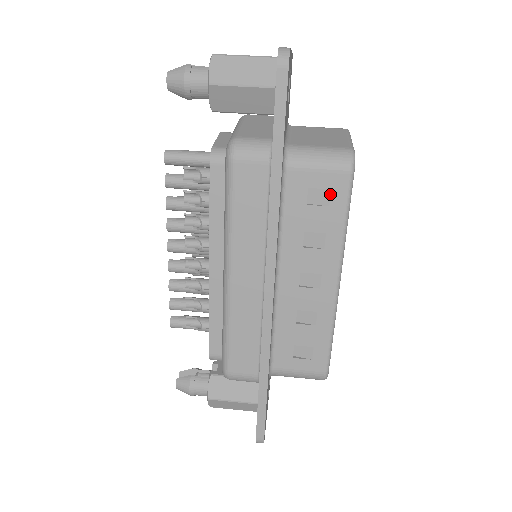
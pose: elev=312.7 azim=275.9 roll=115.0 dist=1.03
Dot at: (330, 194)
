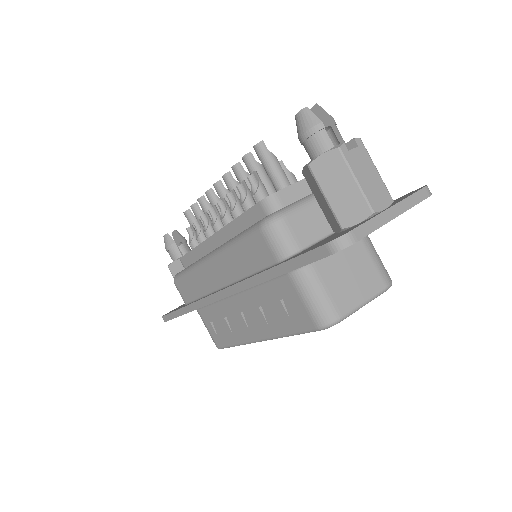
Dot at: (296, 316)
